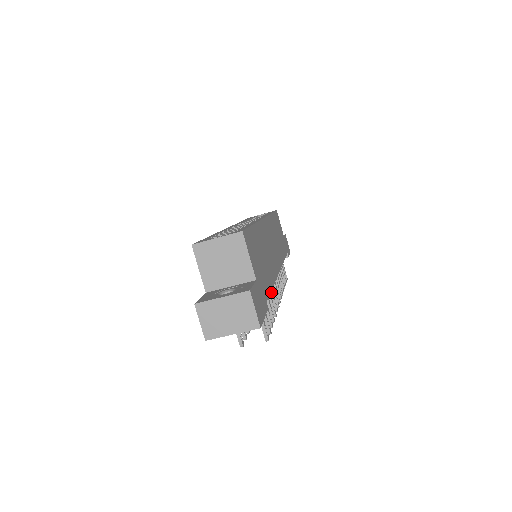
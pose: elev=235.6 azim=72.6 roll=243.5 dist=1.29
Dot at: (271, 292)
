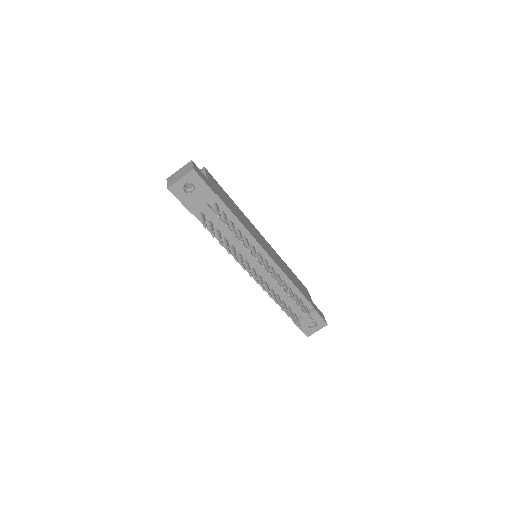
Dot at: (253, 249)
